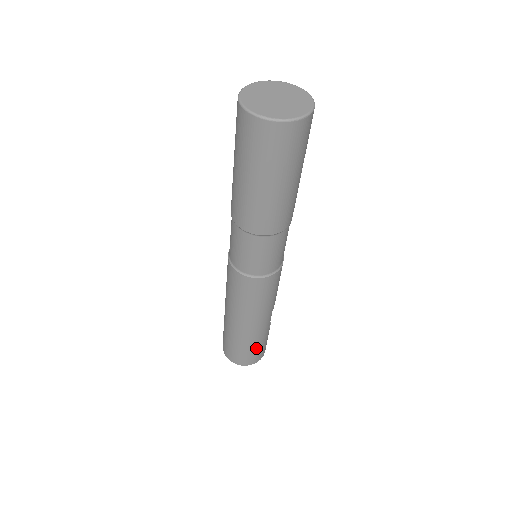
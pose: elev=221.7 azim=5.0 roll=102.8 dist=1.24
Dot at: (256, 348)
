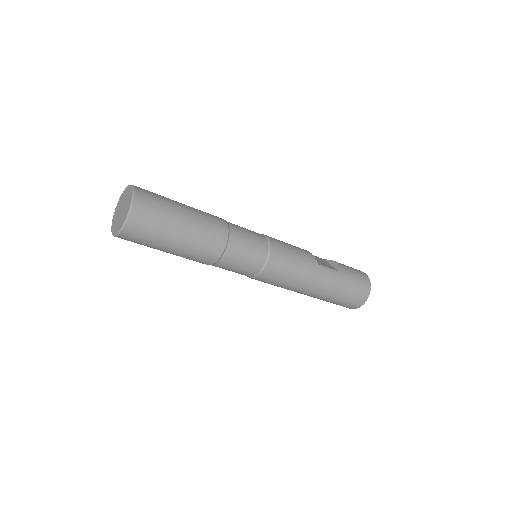
Dot at: (349, 289)
